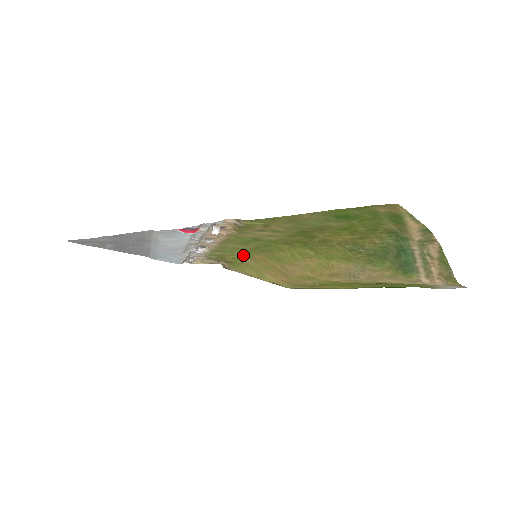
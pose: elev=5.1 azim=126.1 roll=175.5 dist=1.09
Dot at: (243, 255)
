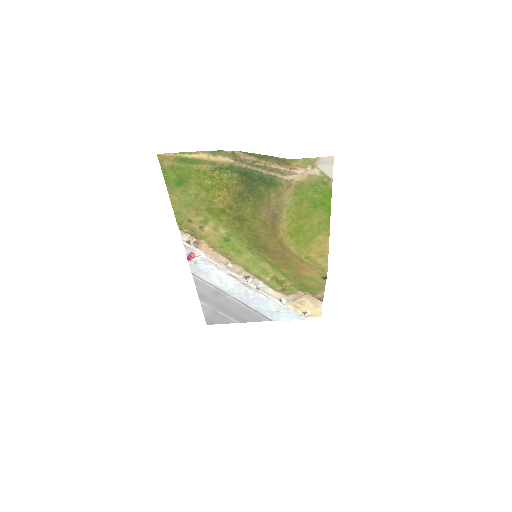
Dot at: (274, 268)
